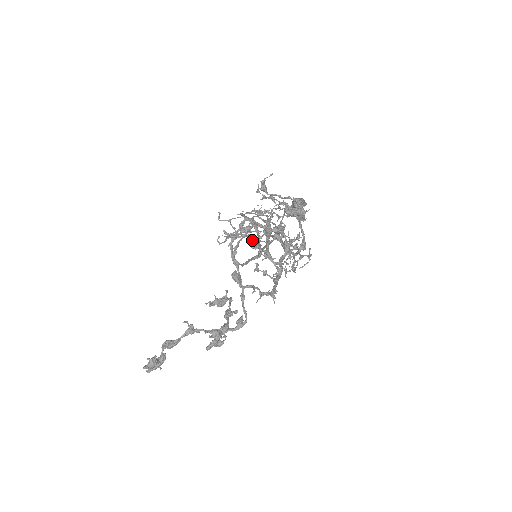
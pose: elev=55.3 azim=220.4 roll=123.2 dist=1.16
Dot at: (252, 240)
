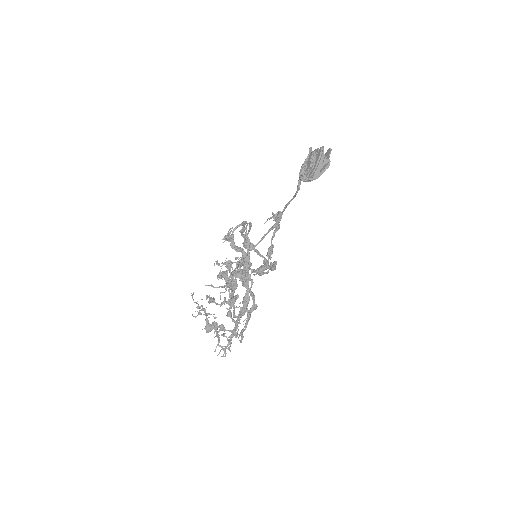
Dot at: occluded
